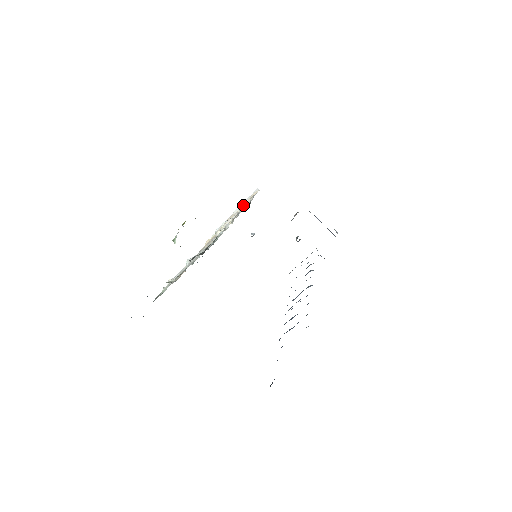
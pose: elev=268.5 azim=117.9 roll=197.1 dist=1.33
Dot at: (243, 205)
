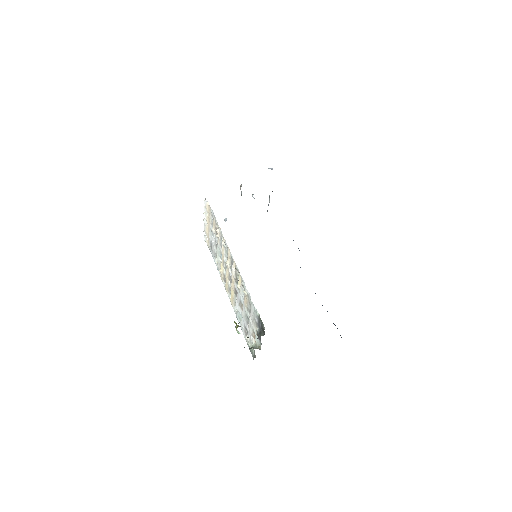
Dot at: (217, 234)
